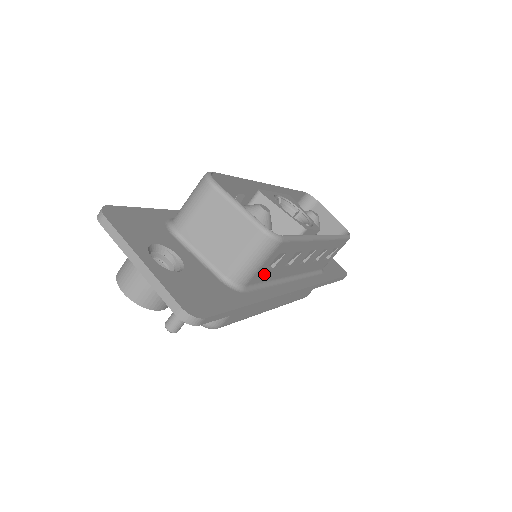
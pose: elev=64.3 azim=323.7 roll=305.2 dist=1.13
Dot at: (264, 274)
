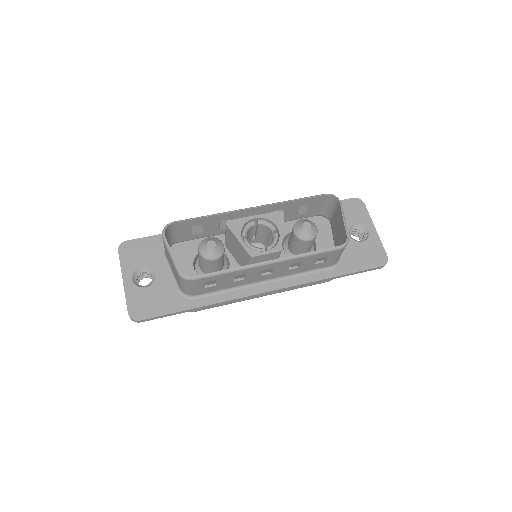
Dot at: (210, 289)
